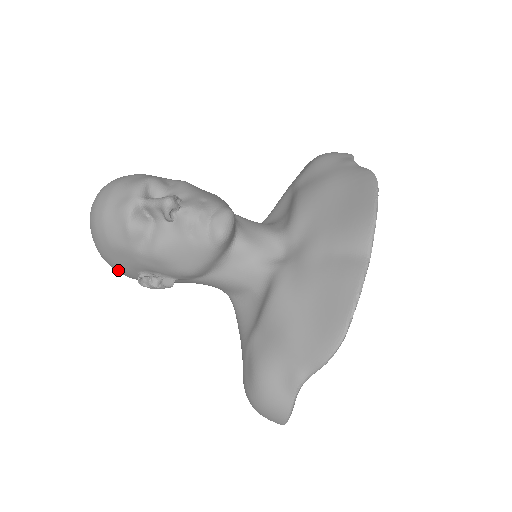
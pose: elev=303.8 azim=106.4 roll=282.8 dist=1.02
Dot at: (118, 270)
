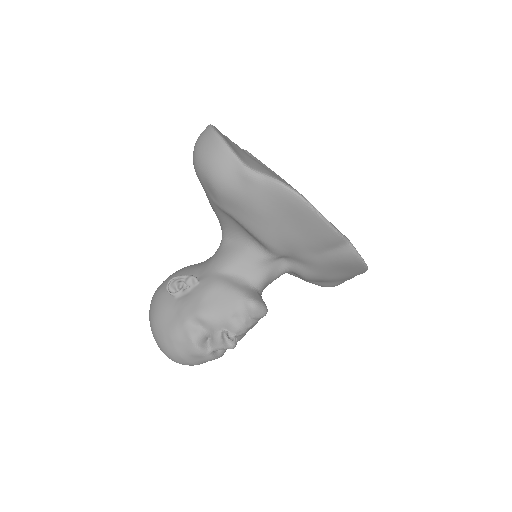
Dot at: occluded
